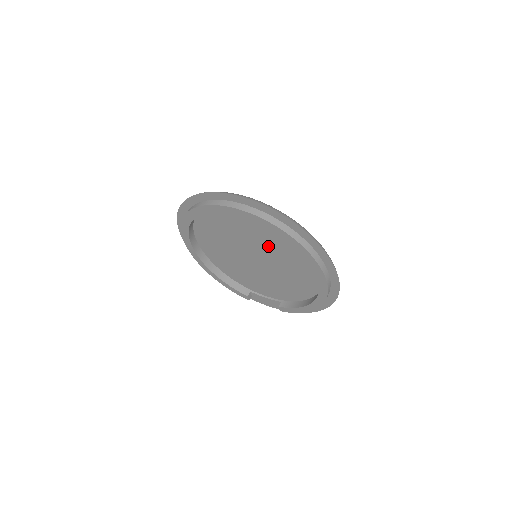
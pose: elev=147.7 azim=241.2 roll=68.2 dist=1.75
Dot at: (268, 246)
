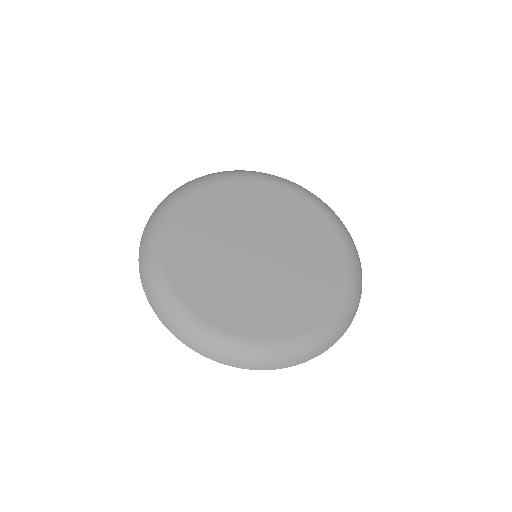
Dot at: occluded
